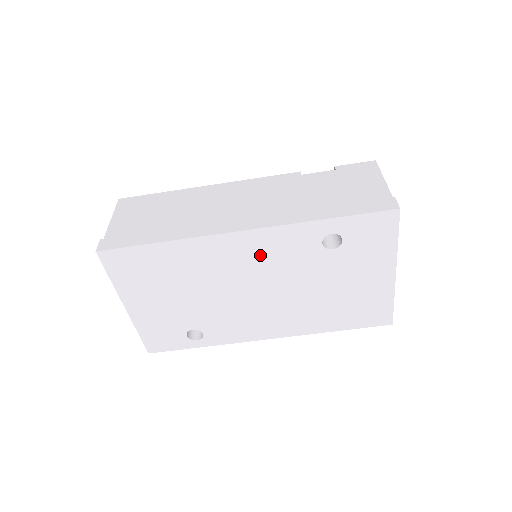
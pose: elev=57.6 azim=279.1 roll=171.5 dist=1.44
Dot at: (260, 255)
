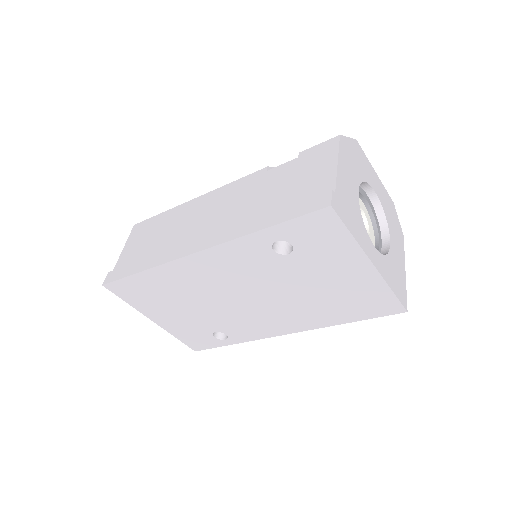
Dot at: (225, 269)
